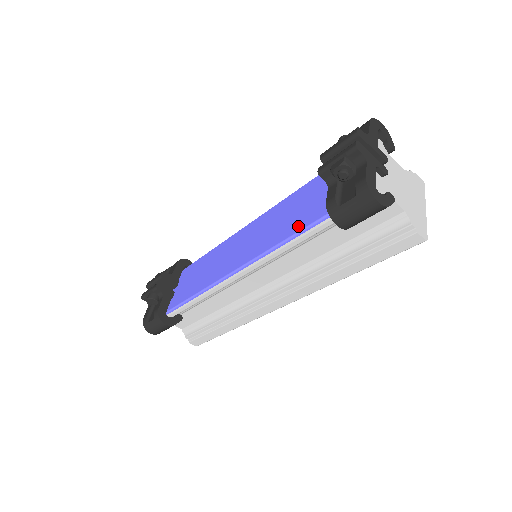
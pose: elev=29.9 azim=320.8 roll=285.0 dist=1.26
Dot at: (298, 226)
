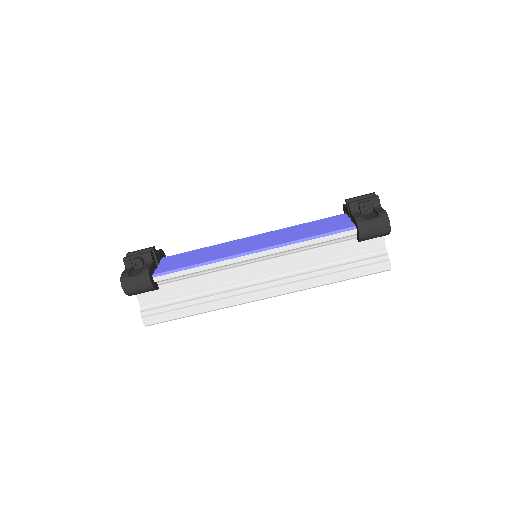
Dot at: (320, 232)
